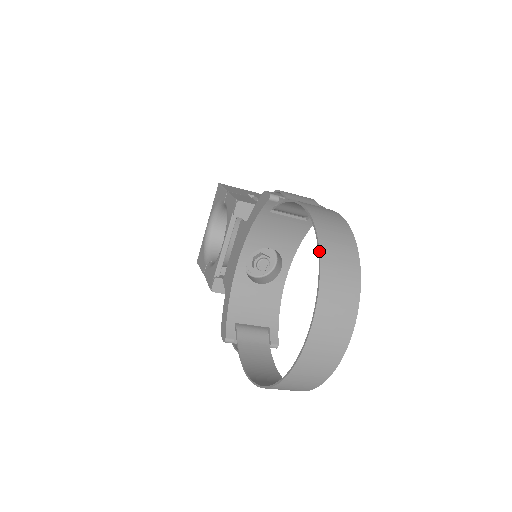
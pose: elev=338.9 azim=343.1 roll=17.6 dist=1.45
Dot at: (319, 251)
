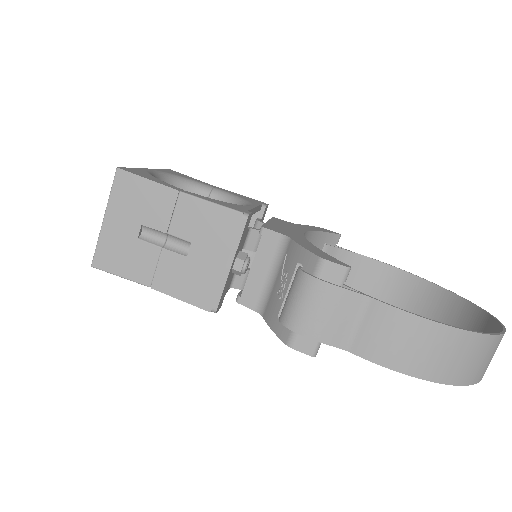
Dot at: occluded
